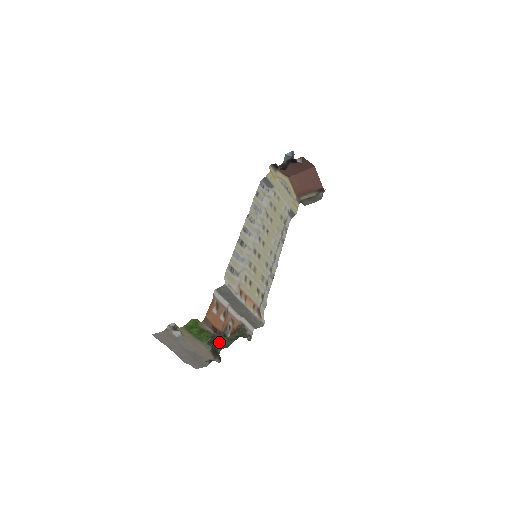
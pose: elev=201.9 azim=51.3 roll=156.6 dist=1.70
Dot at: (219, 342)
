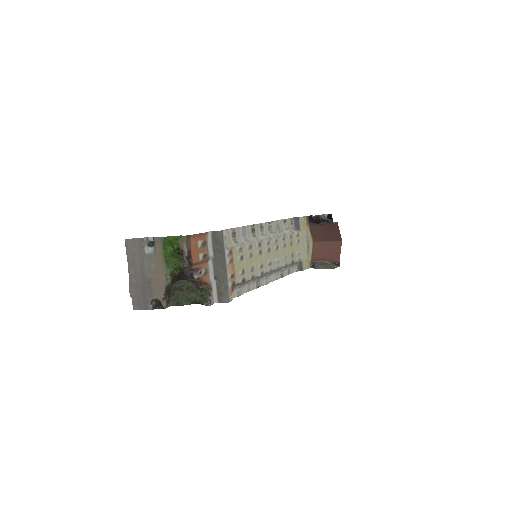
Dot at: (175, 297)
